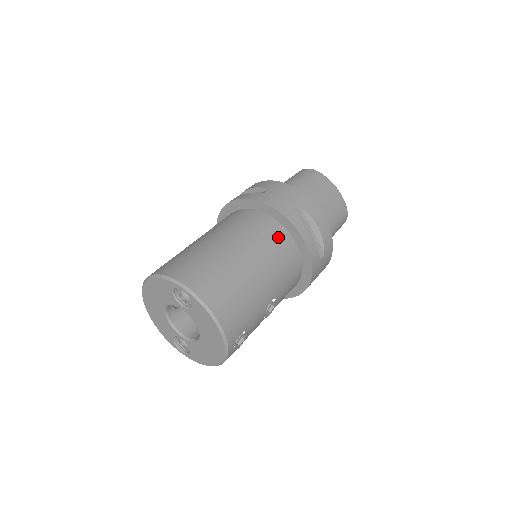
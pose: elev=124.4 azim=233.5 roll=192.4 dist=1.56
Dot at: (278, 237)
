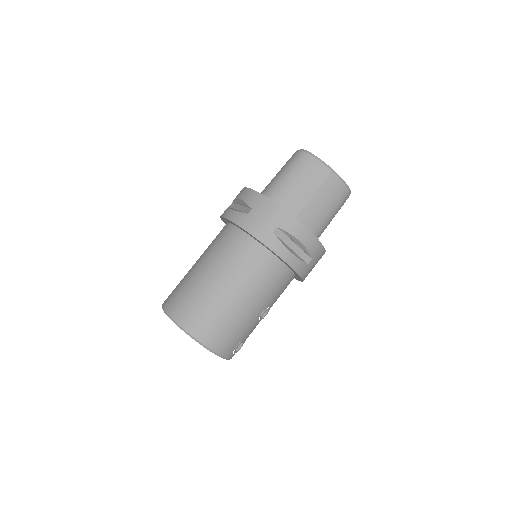
Dot at: (260, 261)
